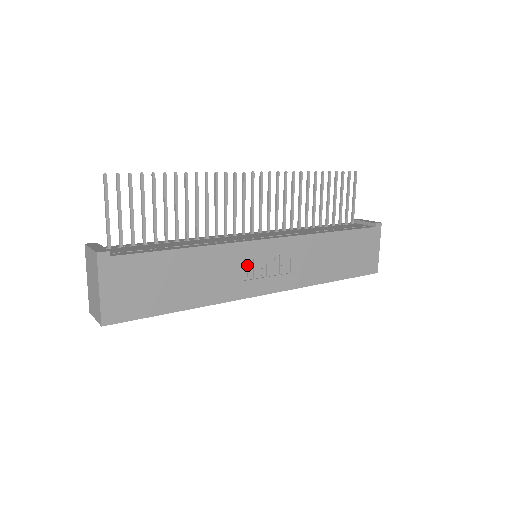
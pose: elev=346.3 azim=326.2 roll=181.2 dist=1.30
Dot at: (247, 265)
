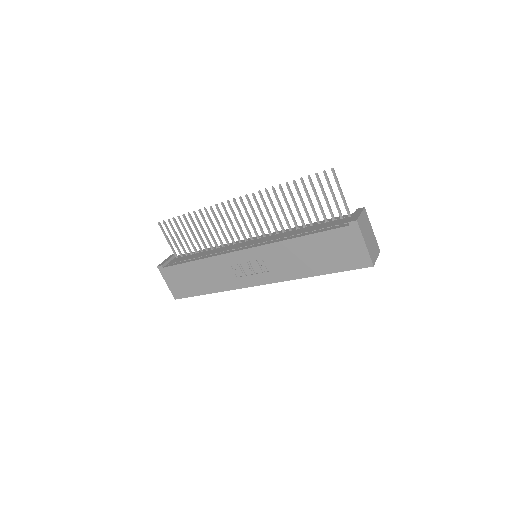
Dot at: (236, 267)
